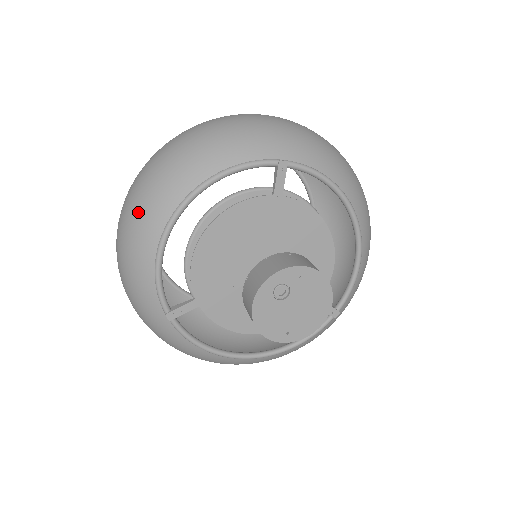
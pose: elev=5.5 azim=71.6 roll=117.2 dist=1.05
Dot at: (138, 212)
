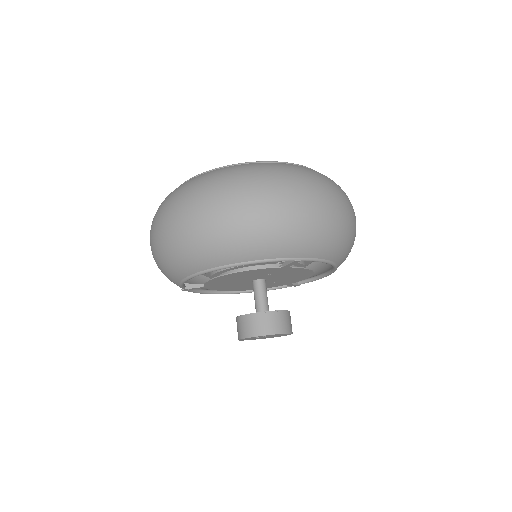
Dot at: (177, 253)
